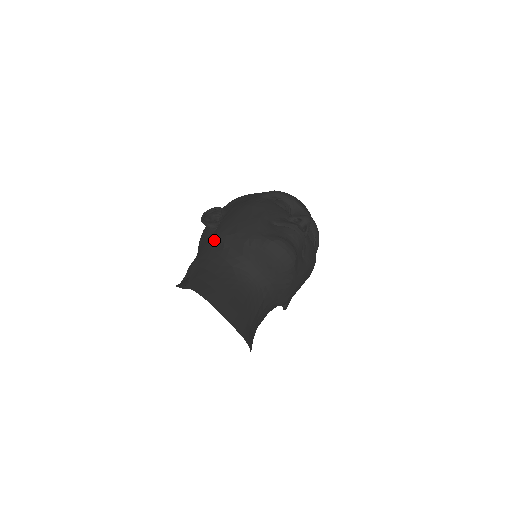
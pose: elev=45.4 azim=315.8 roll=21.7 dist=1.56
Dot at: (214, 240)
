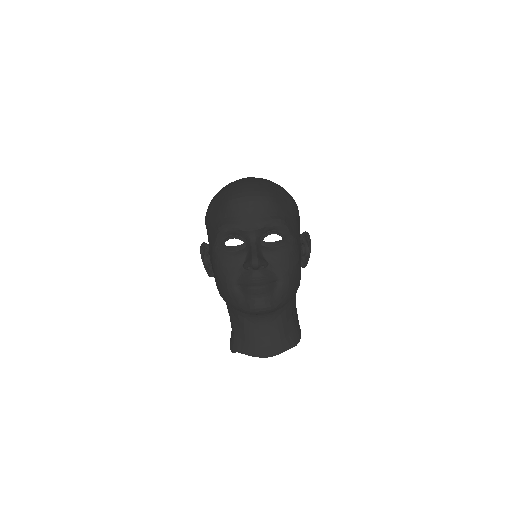
Dot at: occluded
